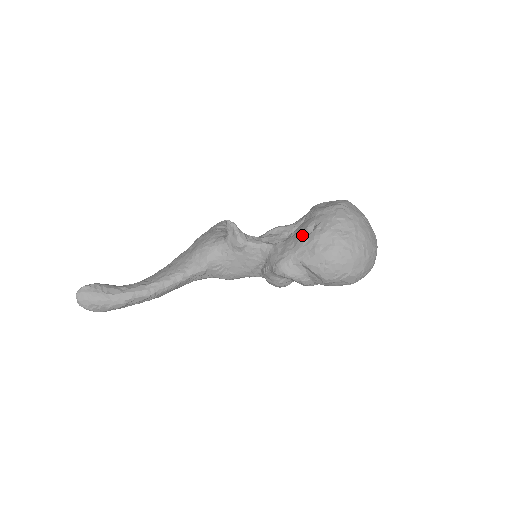
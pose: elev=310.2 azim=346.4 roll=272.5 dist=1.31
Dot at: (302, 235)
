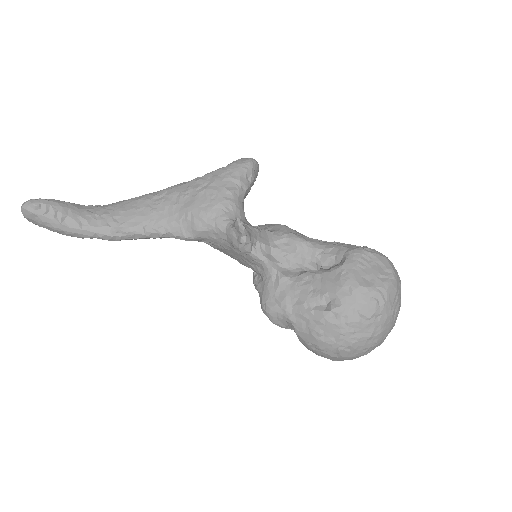
Dot at: (312, 299)
